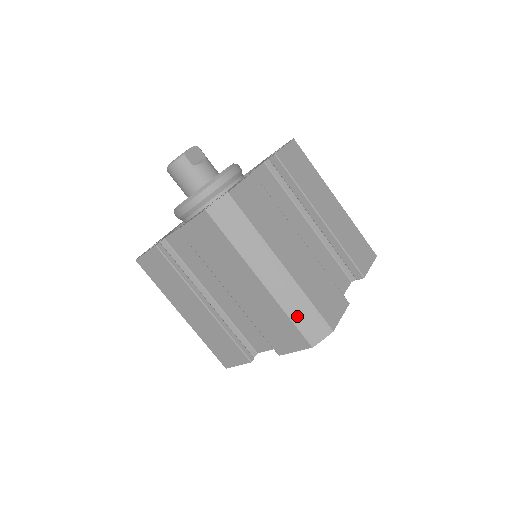
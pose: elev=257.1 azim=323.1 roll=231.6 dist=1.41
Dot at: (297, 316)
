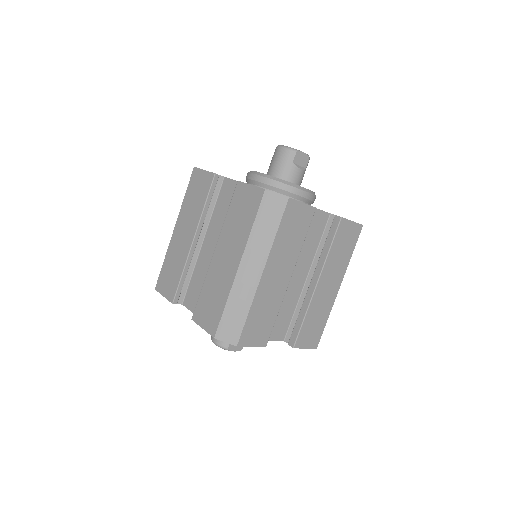
Dot at: (231, 310)
